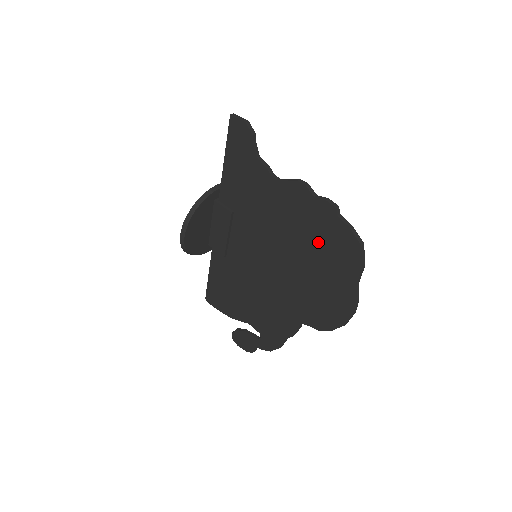
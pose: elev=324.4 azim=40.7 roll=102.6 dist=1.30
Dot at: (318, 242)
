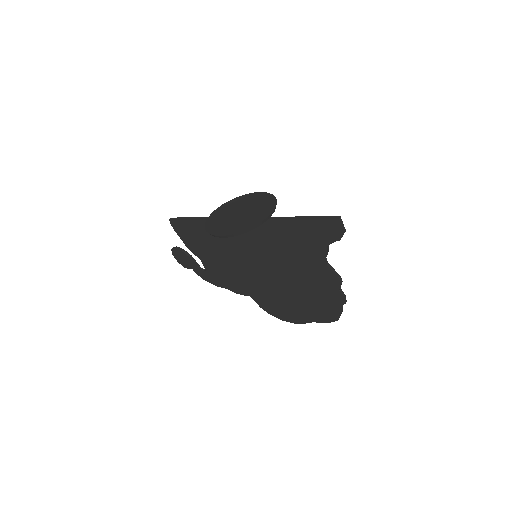
Dot at: (314, 298)
